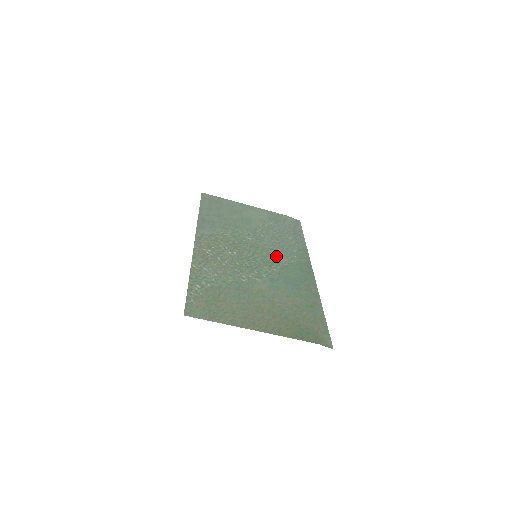
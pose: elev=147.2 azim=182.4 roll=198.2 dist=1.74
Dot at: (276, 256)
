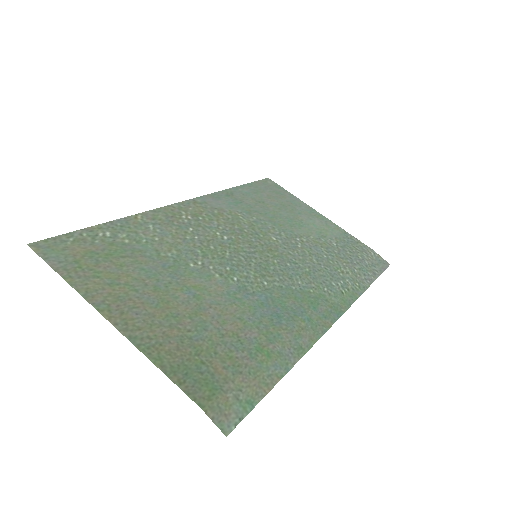
Dot at: (290, 272)
